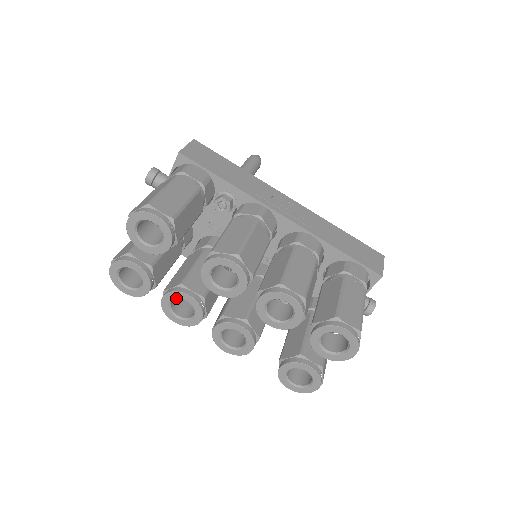
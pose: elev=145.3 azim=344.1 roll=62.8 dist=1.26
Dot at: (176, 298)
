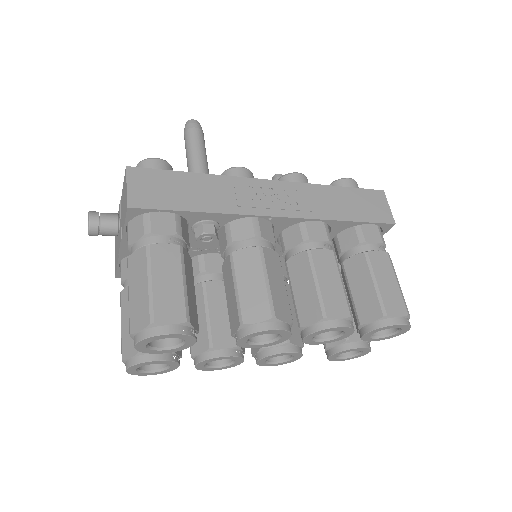
Dot at: (211, 361)
